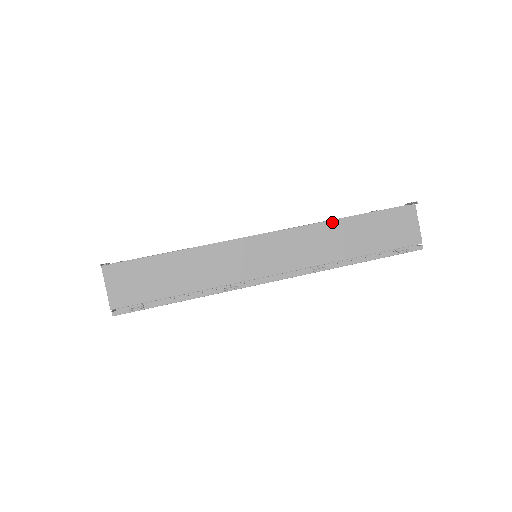
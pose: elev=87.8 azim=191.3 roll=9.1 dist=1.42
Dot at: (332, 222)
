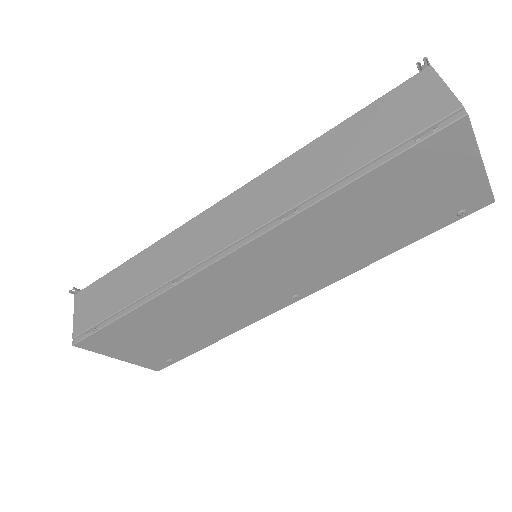
Dot at: (301, 151)
